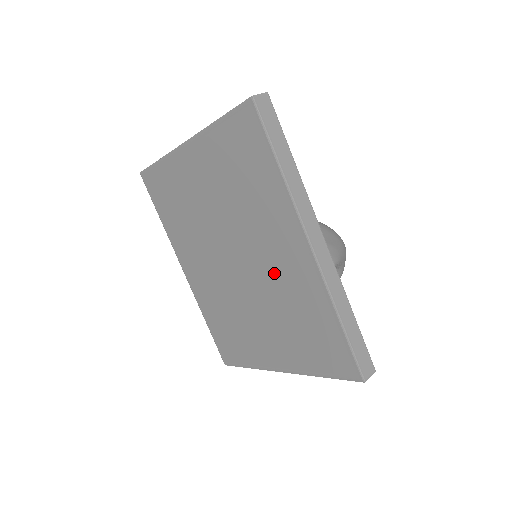
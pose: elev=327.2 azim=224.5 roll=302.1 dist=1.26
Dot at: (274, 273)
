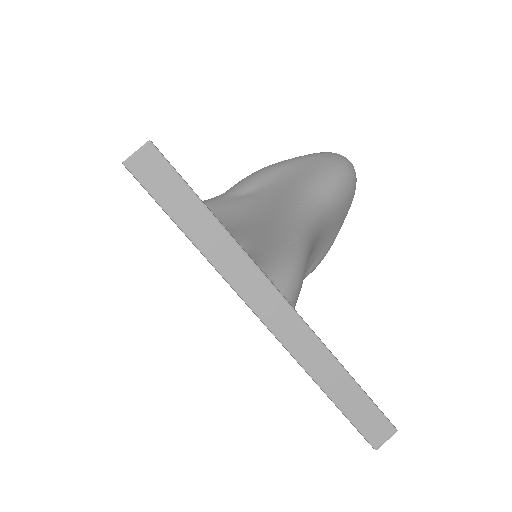
Dot at: occluded
